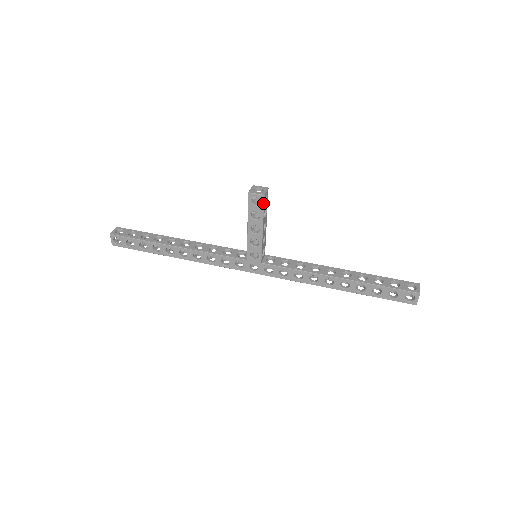
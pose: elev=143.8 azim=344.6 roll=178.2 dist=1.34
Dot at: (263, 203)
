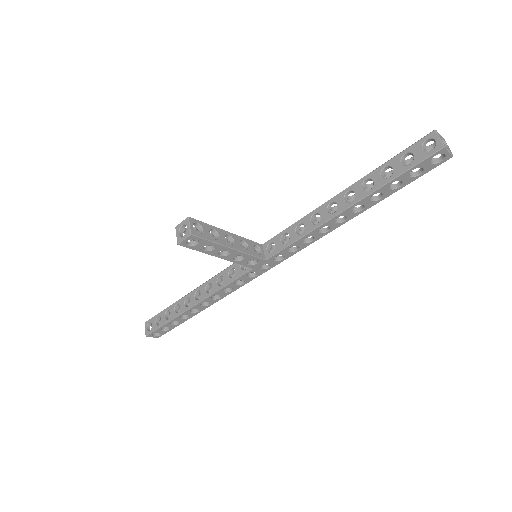
Dot at: (199, 238)
